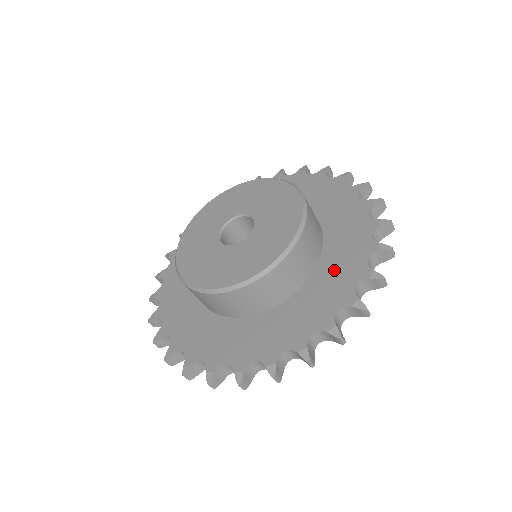
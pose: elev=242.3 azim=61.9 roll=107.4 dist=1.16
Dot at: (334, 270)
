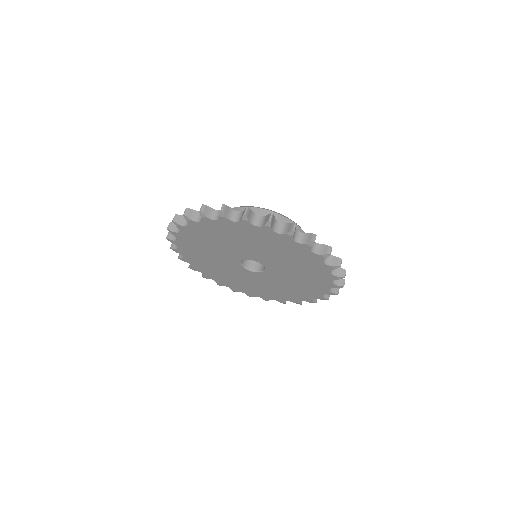
Dot at: occluded
